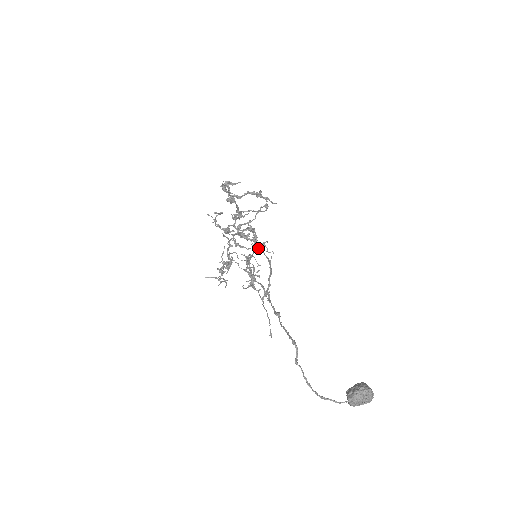
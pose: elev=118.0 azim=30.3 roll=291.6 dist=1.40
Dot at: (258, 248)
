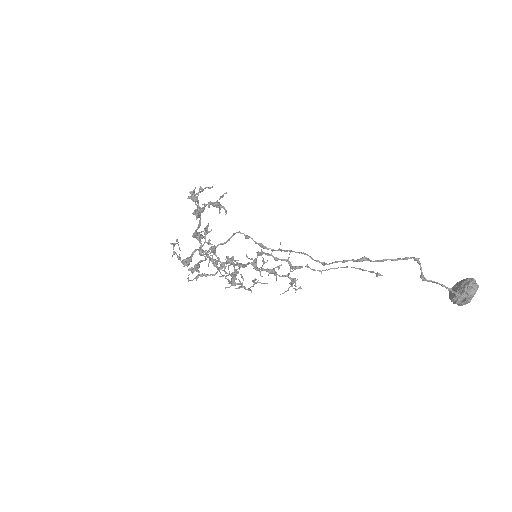
Dot at: (233, 262)
